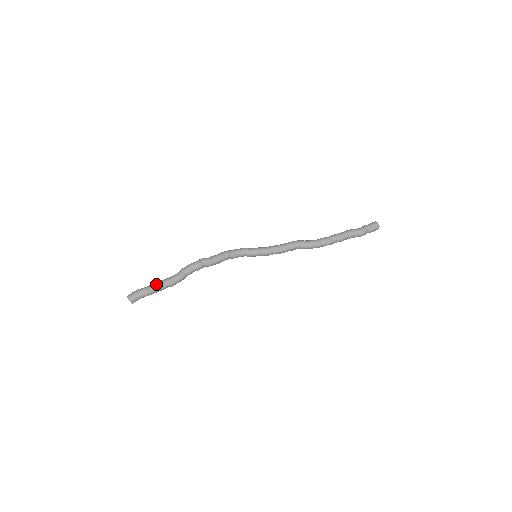
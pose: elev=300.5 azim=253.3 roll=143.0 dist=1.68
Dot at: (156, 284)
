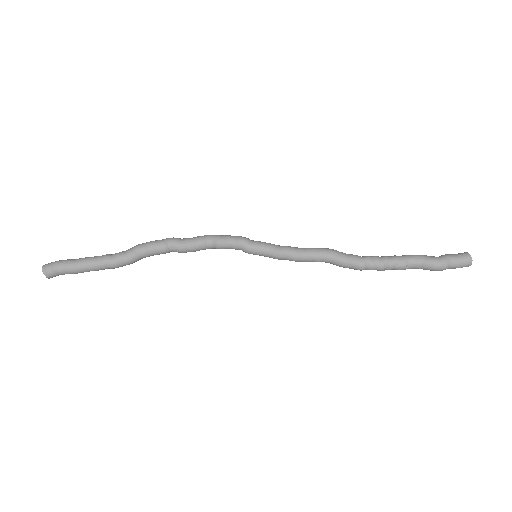
Dot at: (88, 260)
